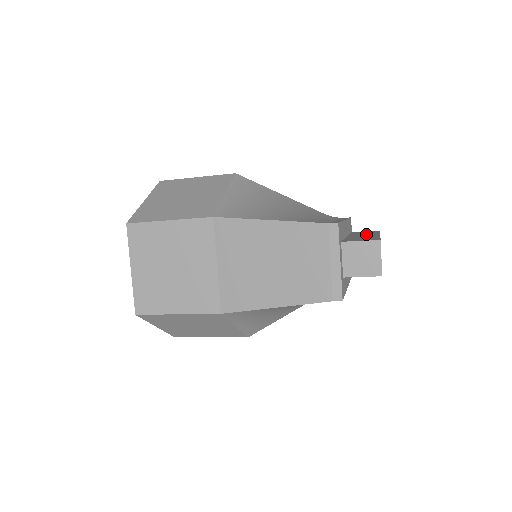
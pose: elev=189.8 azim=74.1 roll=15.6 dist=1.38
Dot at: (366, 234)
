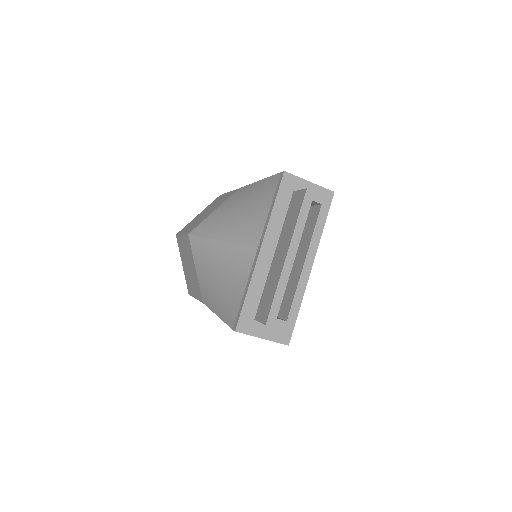
Dot at: (284, 245)
